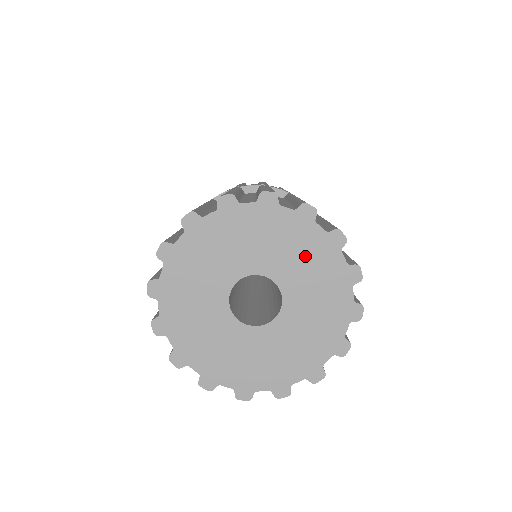
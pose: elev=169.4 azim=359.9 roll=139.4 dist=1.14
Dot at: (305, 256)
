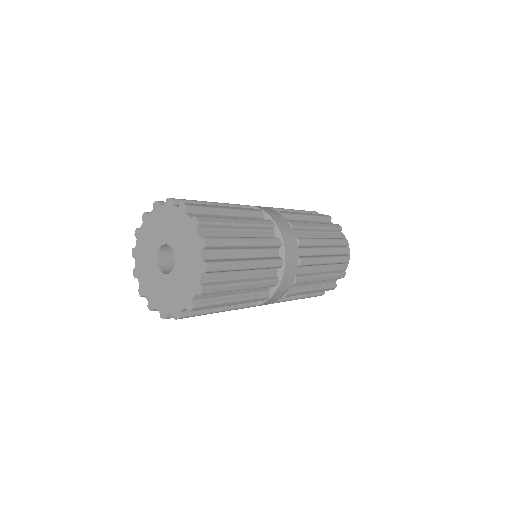
Dot at: (183, 233)
